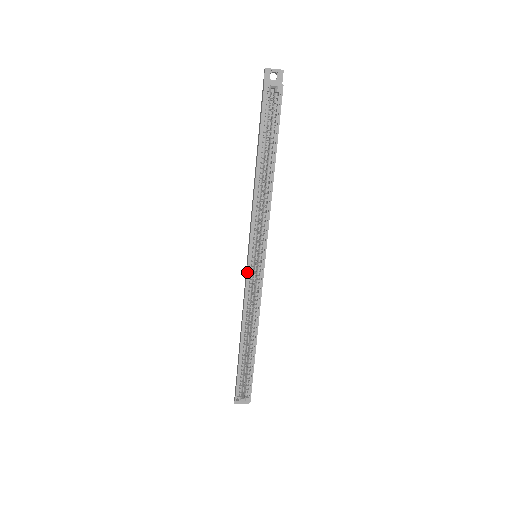
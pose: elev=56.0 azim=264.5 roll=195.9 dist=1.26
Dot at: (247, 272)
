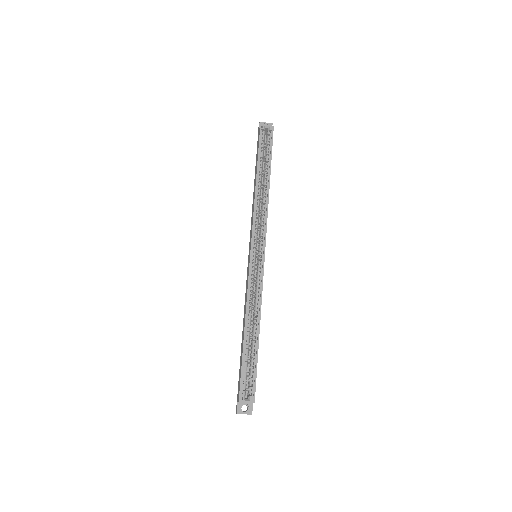
Dot at: (250, 261)
